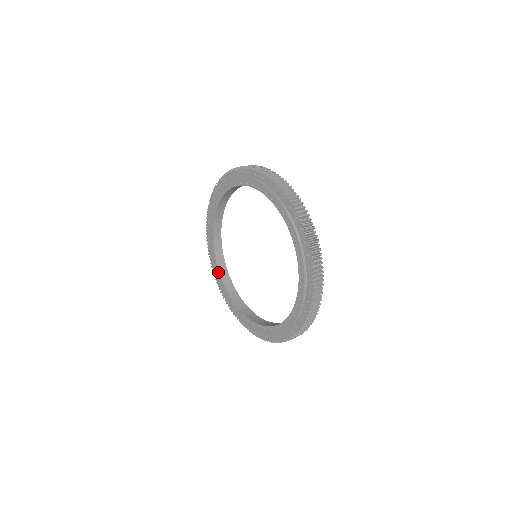
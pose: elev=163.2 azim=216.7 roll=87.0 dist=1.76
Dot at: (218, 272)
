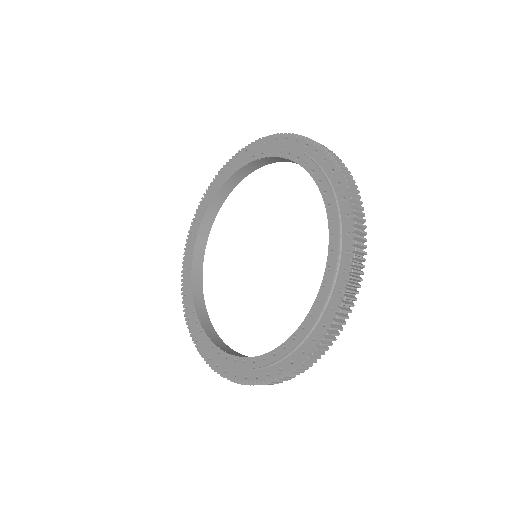
Dot at: (196, 317)
